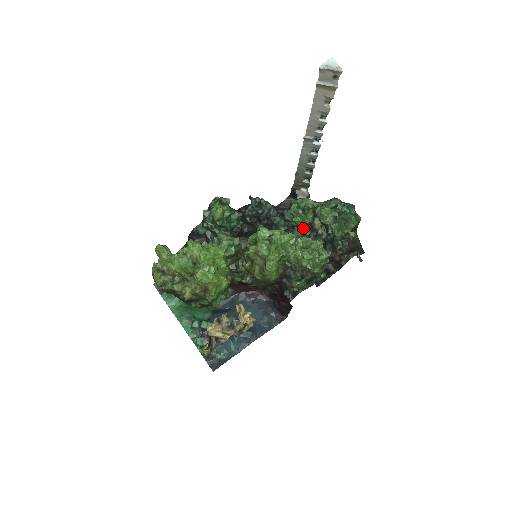
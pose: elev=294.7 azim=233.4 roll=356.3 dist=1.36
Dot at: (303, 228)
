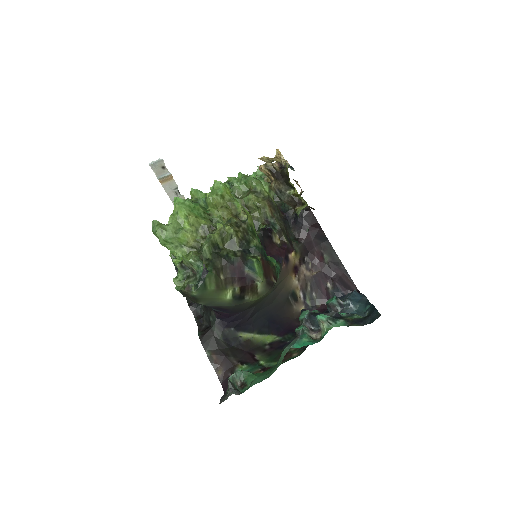
Dot at: occluded
